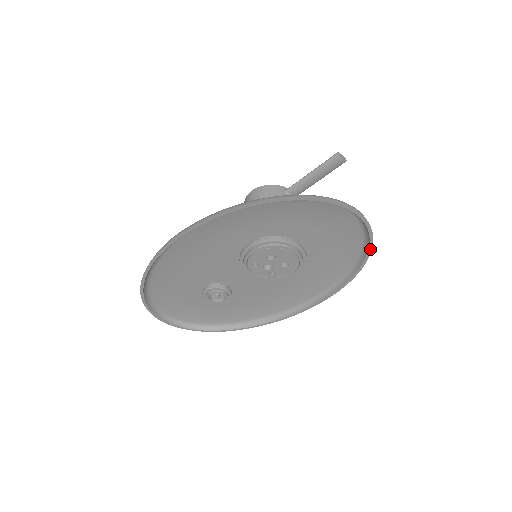
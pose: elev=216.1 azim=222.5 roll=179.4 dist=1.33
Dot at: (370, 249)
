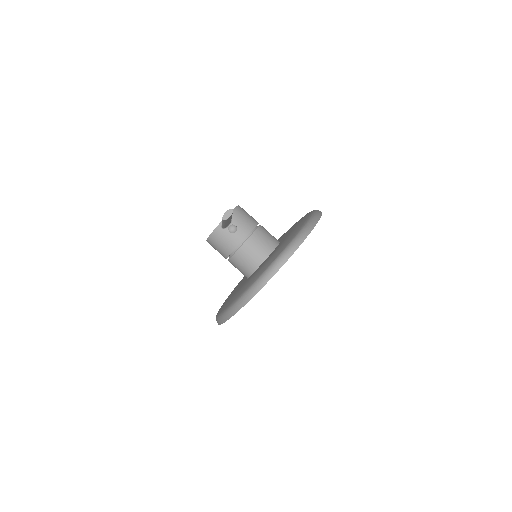
Dot at: (313, 228)
